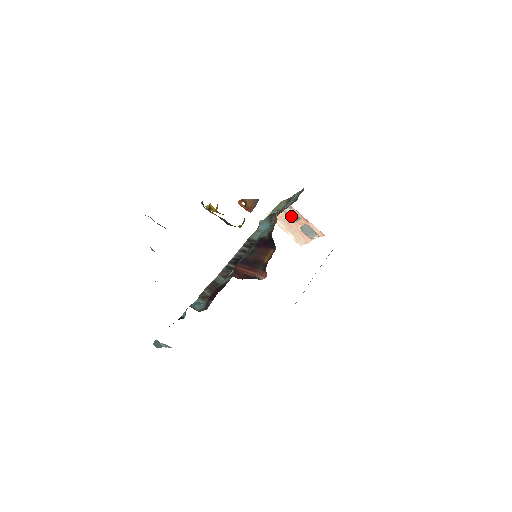
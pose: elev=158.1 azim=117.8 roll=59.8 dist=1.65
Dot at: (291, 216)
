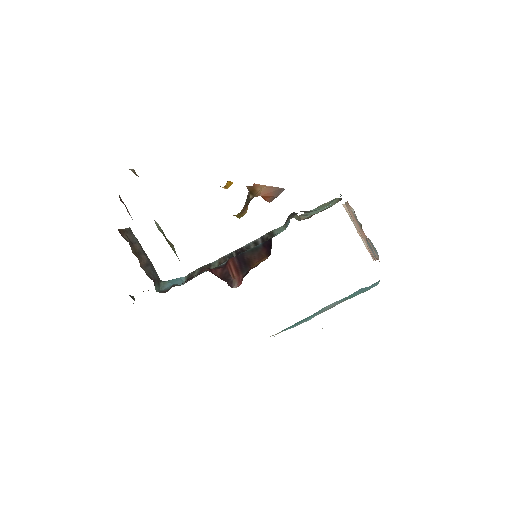
Dot at: (356, 219)
